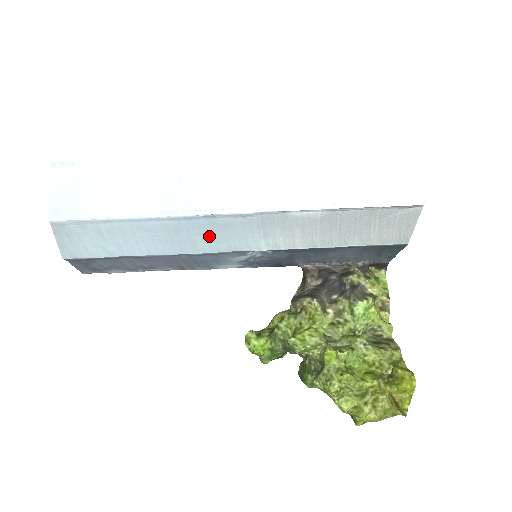
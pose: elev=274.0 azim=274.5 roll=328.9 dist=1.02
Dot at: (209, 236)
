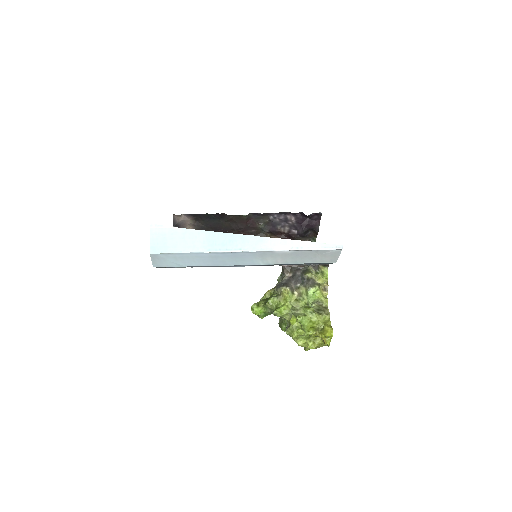
Dot at: (233, 259)
